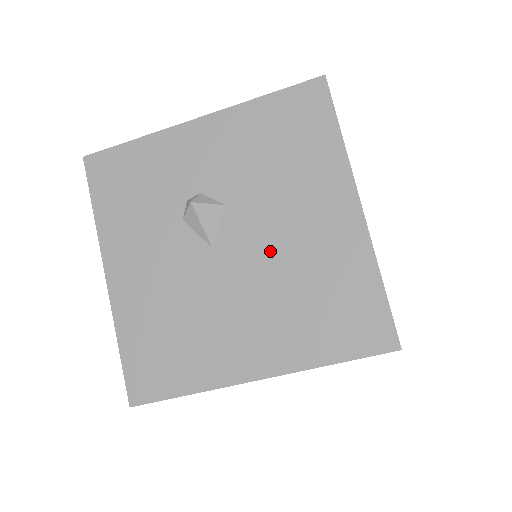
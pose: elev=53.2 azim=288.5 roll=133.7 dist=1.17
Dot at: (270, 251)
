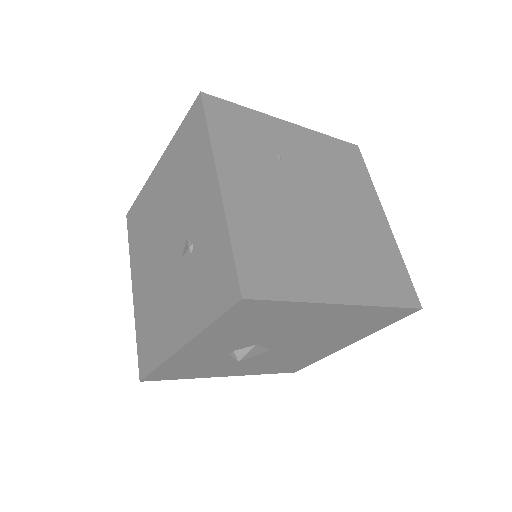
Dot at: (307, 335)
